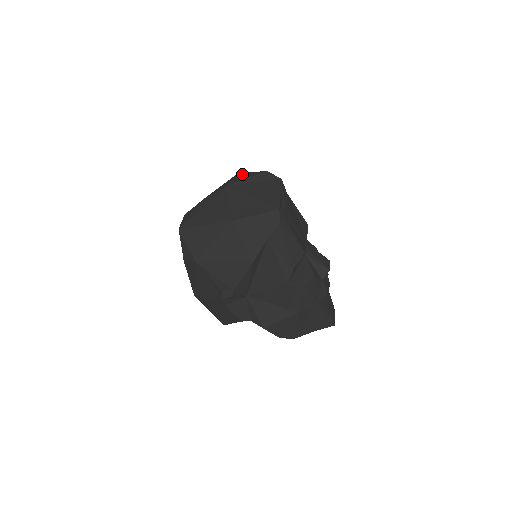
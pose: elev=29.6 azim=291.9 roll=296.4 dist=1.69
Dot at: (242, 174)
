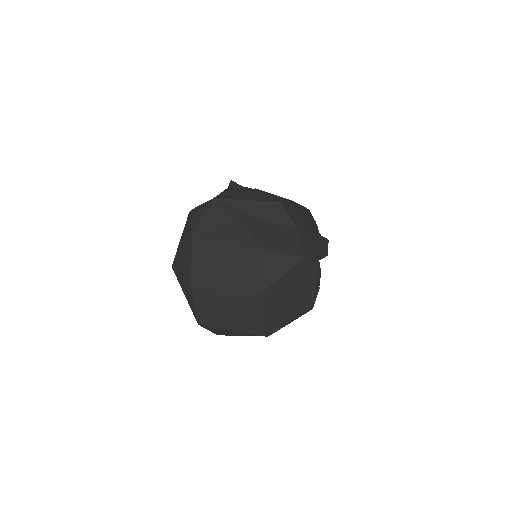
Dot at: (270, 256)
